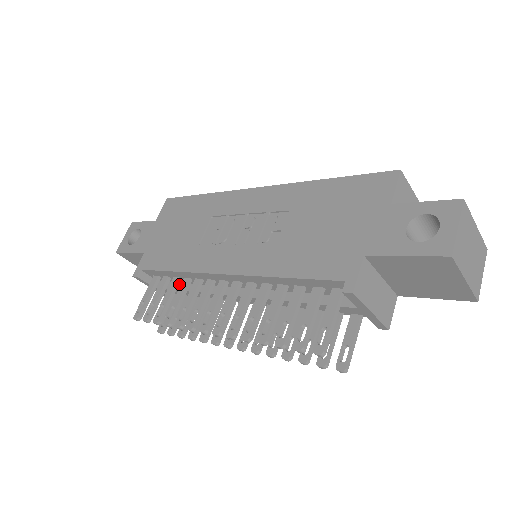
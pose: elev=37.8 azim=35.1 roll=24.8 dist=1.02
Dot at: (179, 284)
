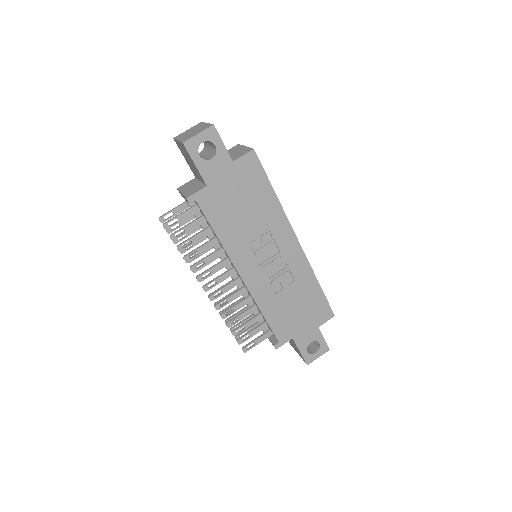
Dot at: (205, 222)
